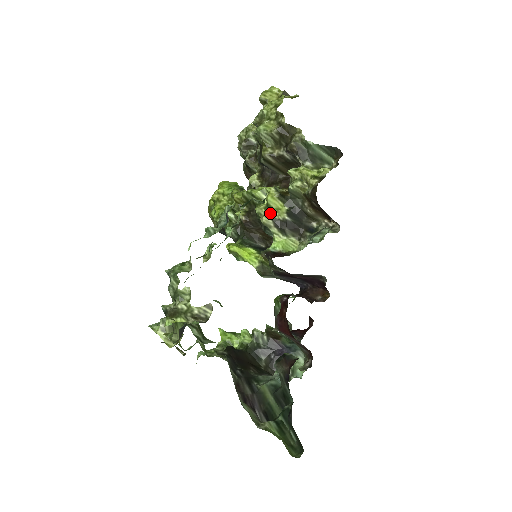
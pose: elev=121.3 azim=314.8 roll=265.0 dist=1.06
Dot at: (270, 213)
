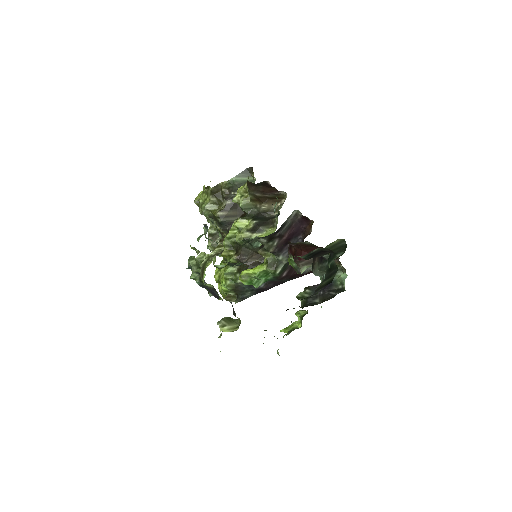
Dot at: (243, 230)
